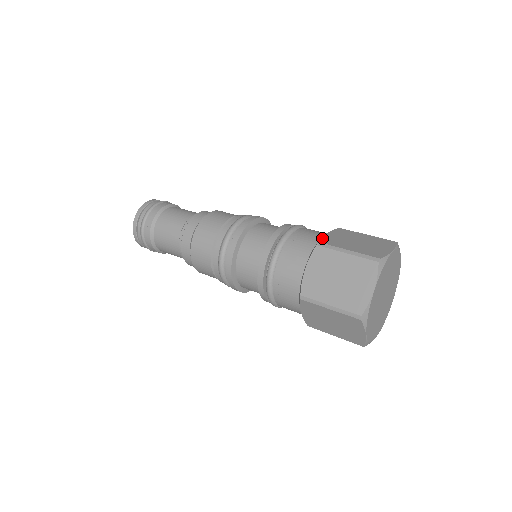
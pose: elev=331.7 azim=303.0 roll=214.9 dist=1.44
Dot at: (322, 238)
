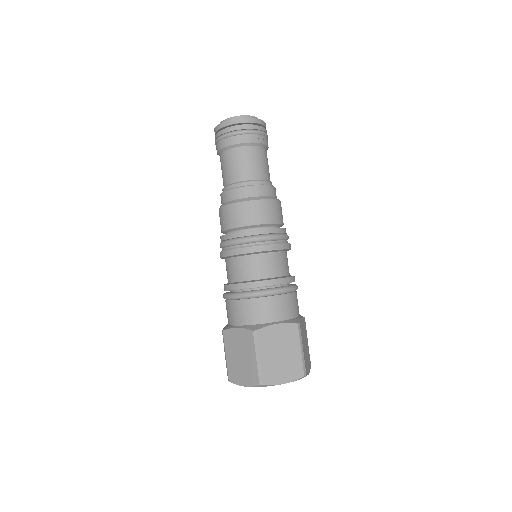
Dot at: (265, 328)
